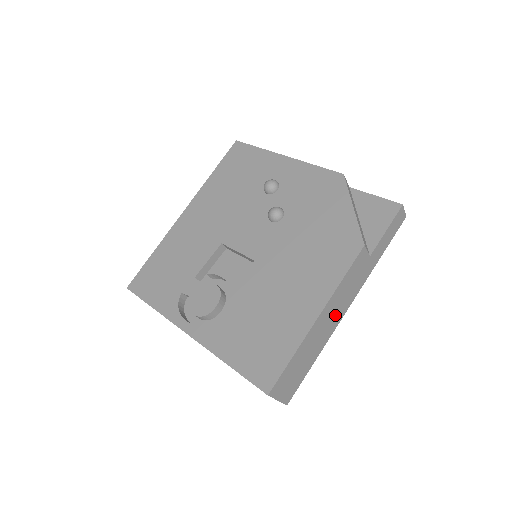
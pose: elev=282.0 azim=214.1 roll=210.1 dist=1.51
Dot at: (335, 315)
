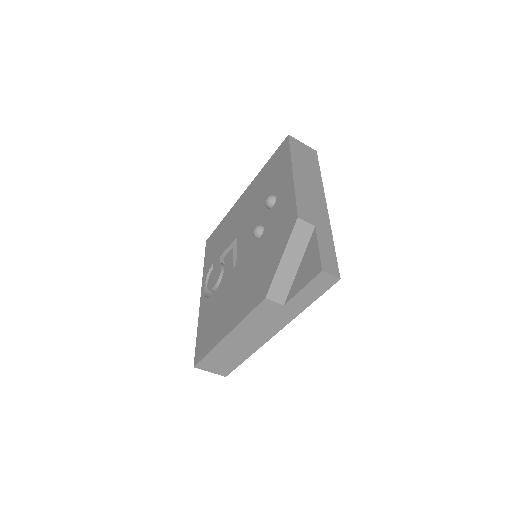
Dot at: (254, 337)
